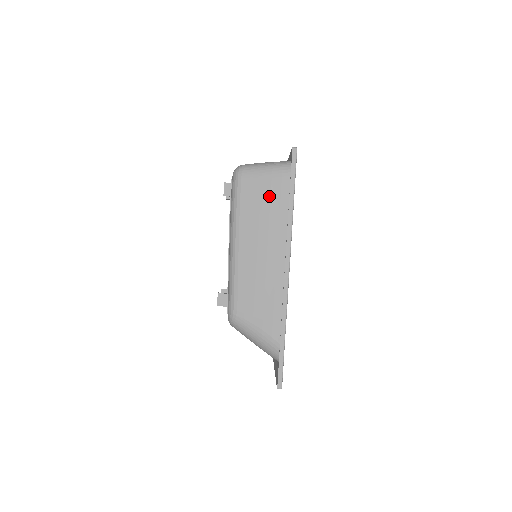
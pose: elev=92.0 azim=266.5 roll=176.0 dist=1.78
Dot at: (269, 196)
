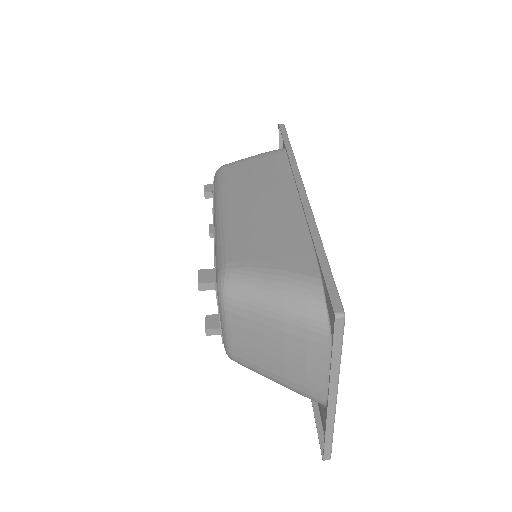
Dot at: (261, 165)
